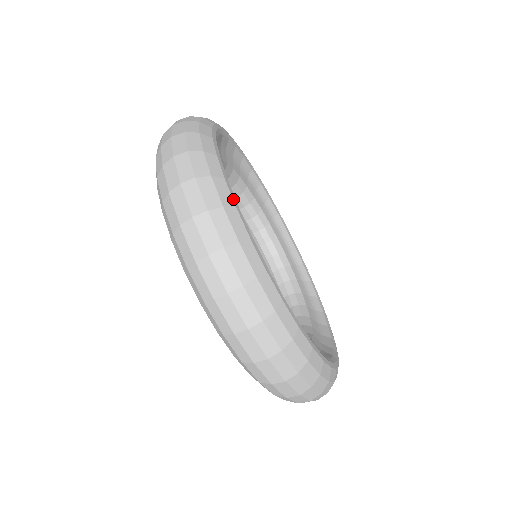
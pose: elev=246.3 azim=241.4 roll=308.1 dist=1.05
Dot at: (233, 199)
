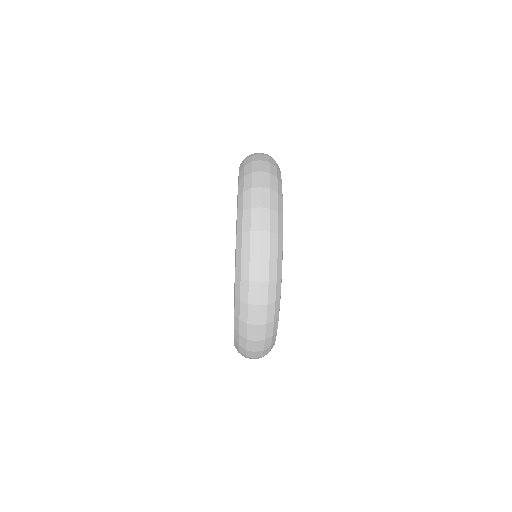
Dot at: occluded
